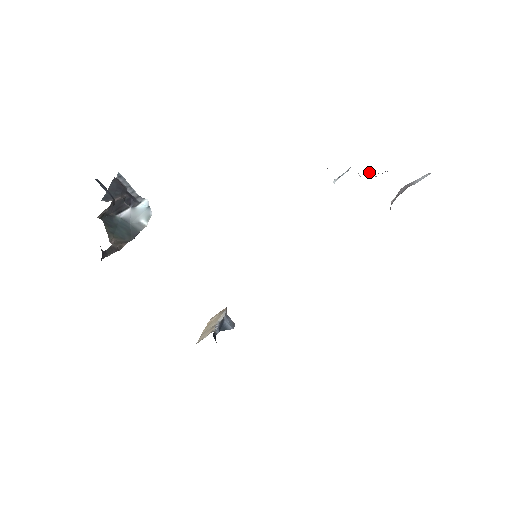
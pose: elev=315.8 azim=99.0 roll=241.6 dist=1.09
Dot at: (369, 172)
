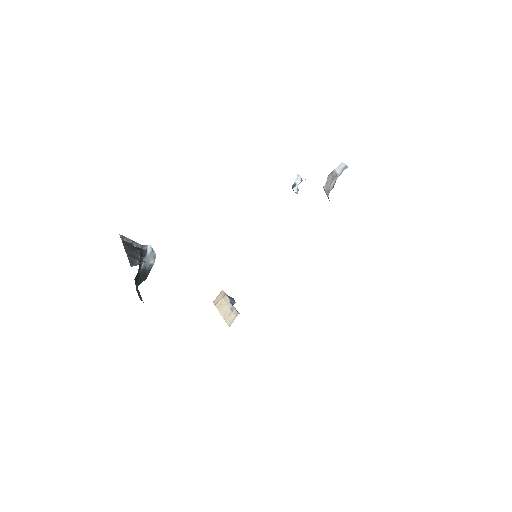
Dot at: occluded
